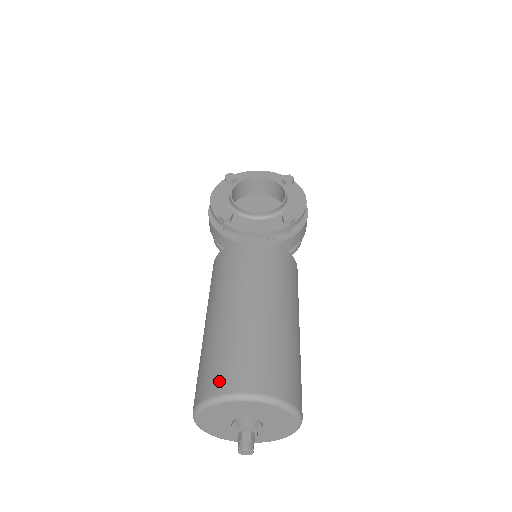
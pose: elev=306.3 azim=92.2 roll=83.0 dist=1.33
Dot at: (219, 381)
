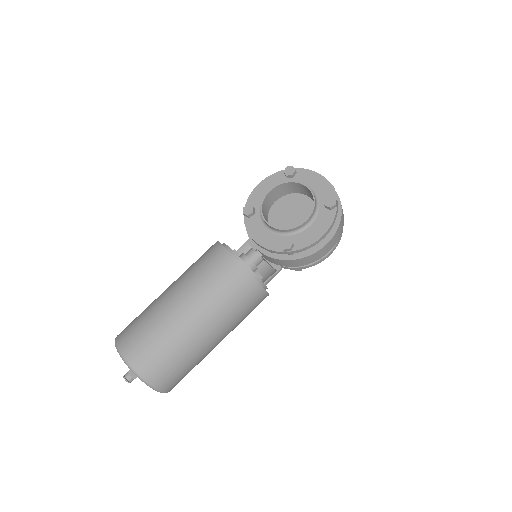
Dot at: (124, 335)
